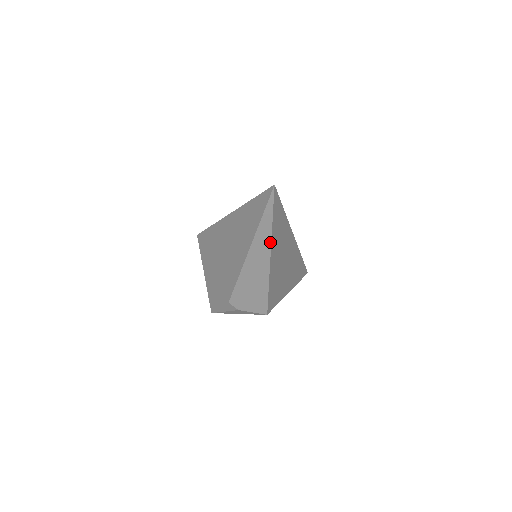
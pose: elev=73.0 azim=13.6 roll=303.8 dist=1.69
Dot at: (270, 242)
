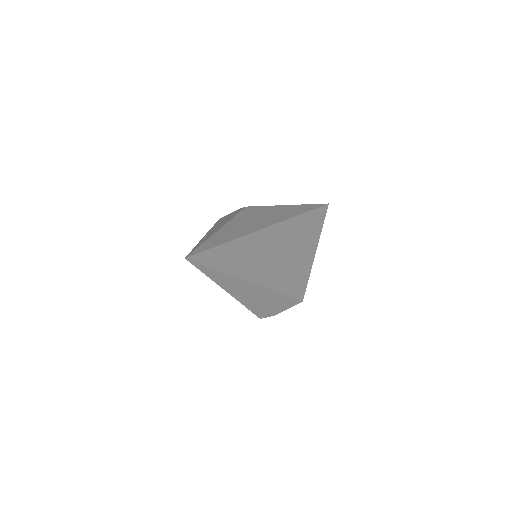
Dot at: (238, 279)
